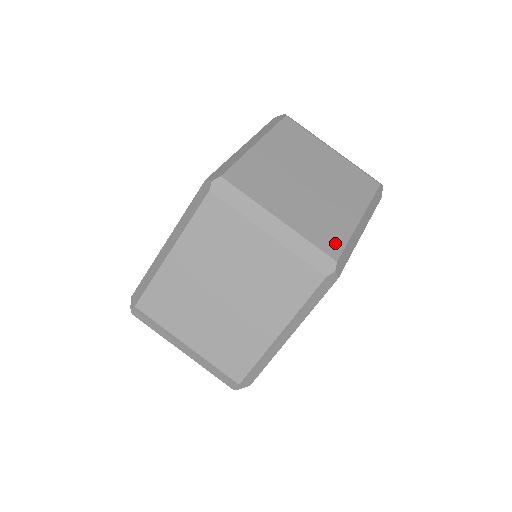
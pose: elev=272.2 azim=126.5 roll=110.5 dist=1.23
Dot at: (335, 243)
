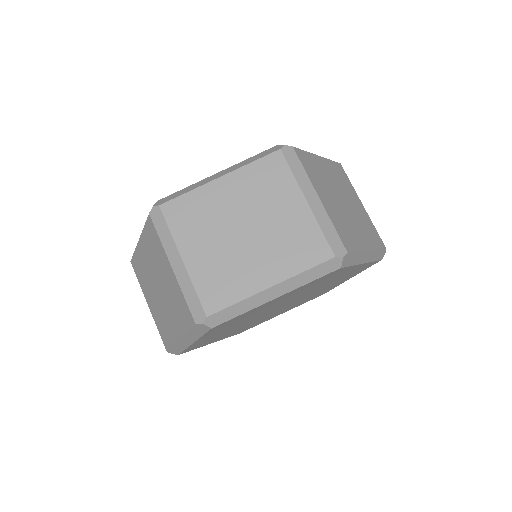
Dot at: (349, 243)
